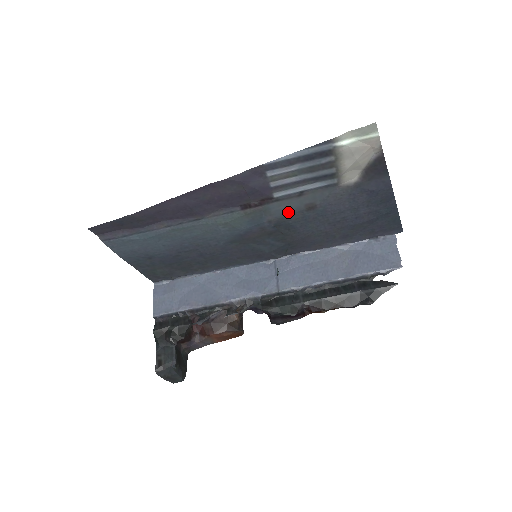
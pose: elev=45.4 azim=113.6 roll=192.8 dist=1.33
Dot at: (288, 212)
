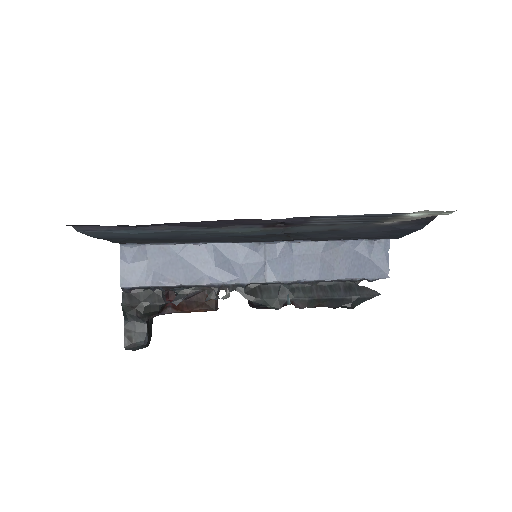
Dot at: (309, 230)
